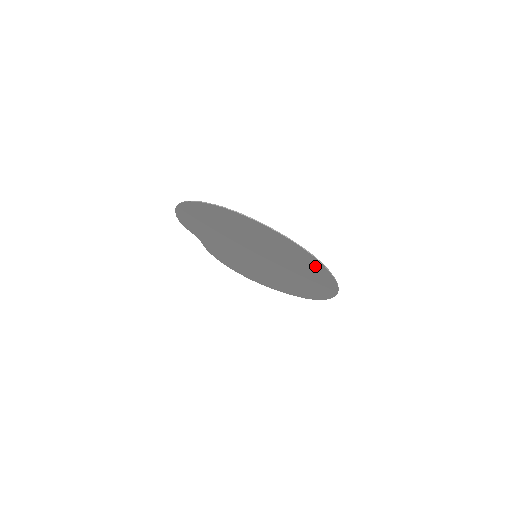
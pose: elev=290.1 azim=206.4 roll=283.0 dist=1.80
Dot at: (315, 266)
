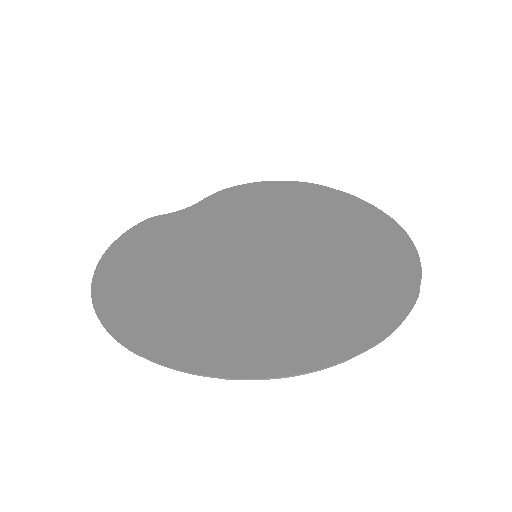
Dot at: (323, 345)
